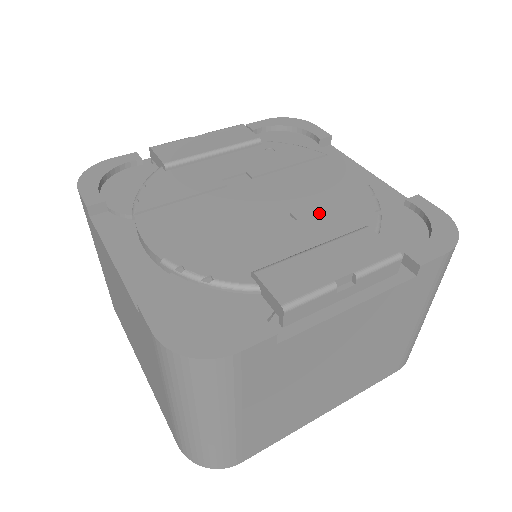
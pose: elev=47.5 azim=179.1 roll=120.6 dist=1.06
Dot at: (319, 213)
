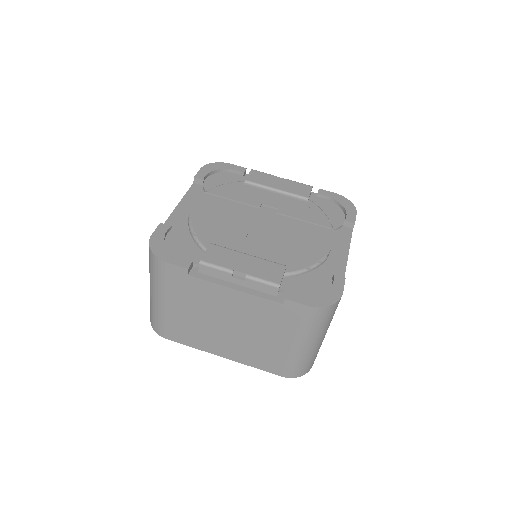
Dot at: (279, 247)
